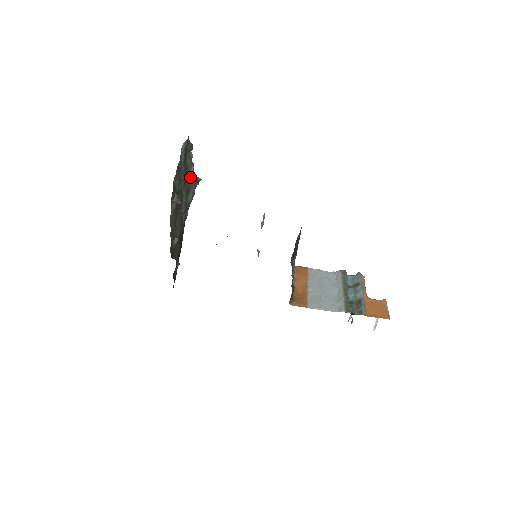
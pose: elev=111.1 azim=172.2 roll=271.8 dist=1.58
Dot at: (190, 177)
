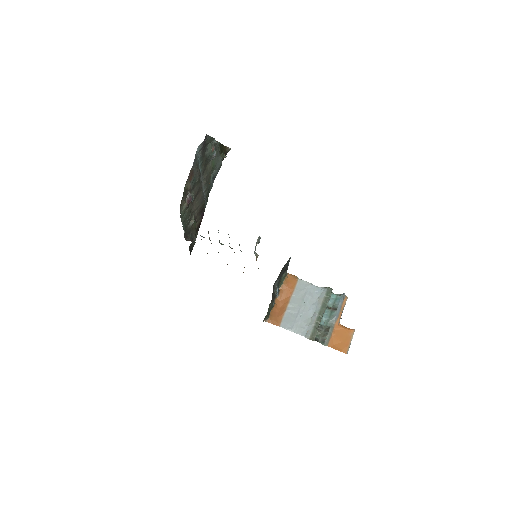
Dot at: occluded
